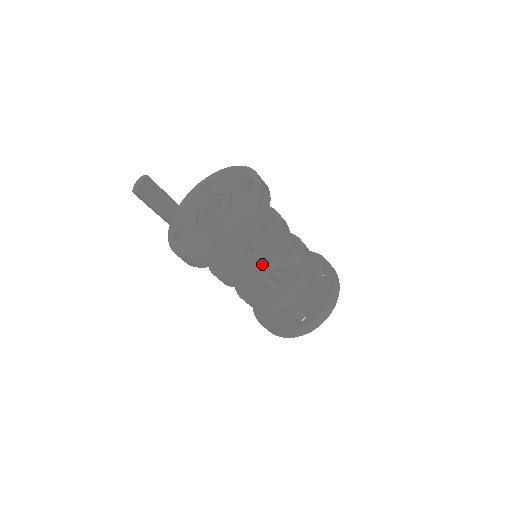
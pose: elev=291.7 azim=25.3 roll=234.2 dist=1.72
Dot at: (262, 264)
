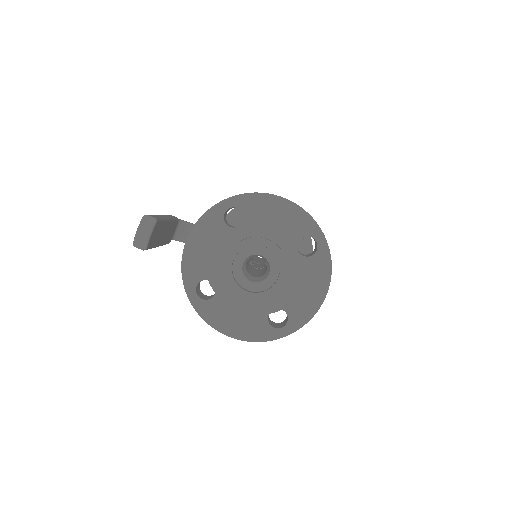
Dot at: occluded
